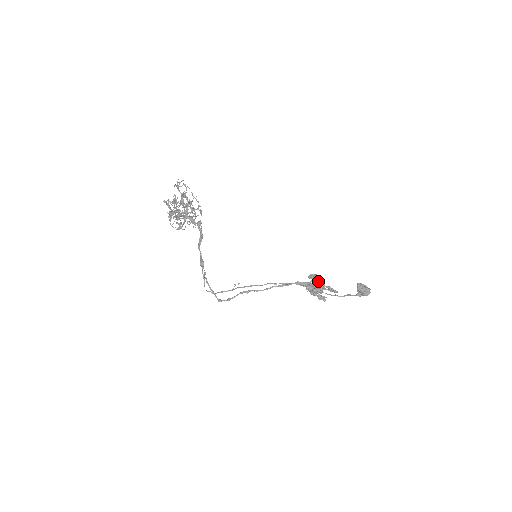
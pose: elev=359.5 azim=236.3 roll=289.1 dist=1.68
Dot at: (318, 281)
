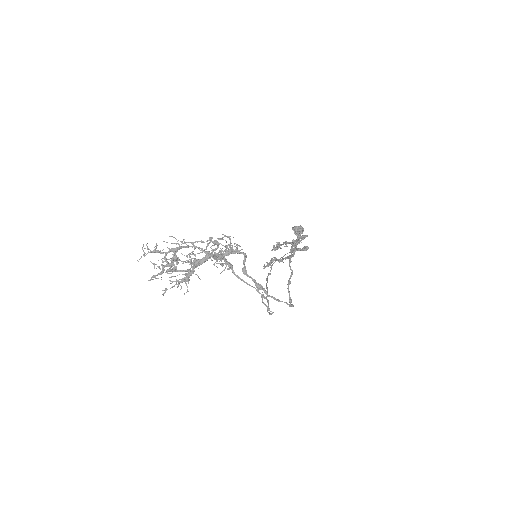
Dot at: (288, 242)
